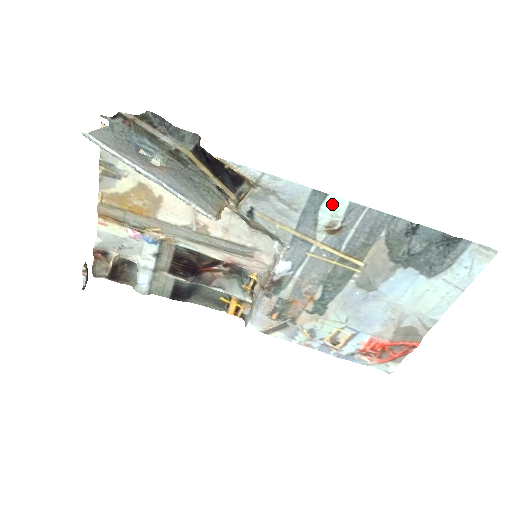
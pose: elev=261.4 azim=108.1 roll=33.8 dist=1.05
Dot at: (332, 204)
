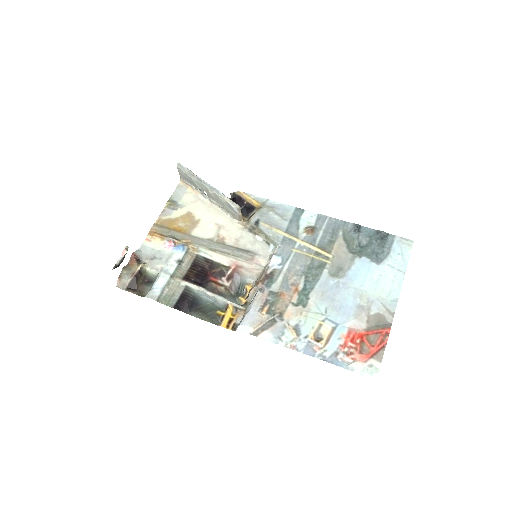
Dot at: (307, 216)
